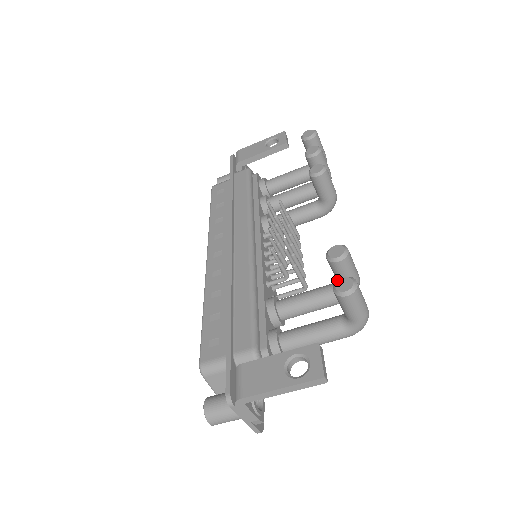
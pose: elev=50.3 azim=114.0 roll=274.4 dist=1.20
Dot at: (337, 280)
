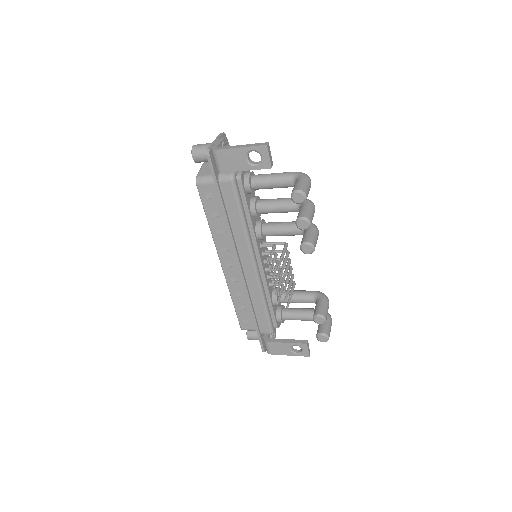
Dot at: (319, 336)
